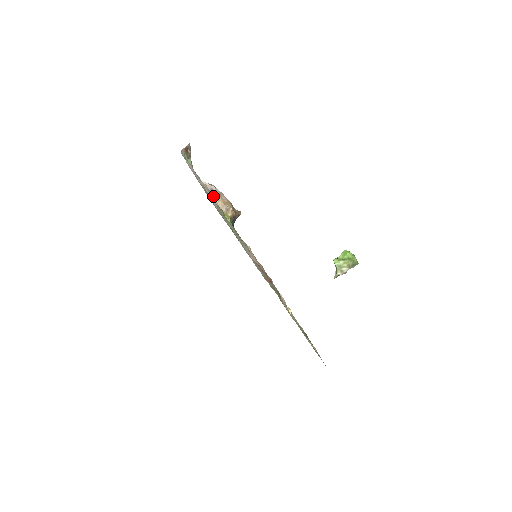
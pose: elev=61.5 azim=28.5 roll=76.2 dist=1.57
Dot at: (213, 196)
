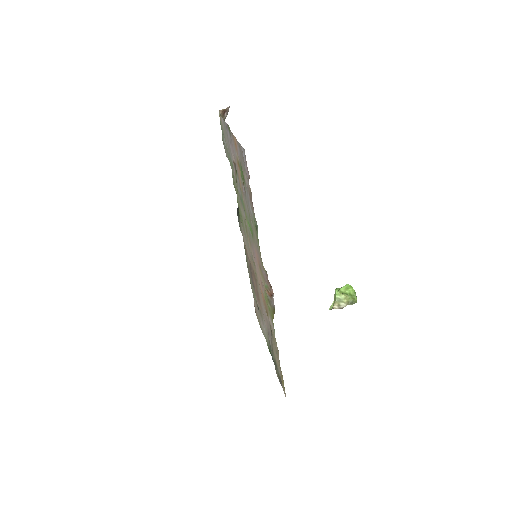
Dot at: occluded
